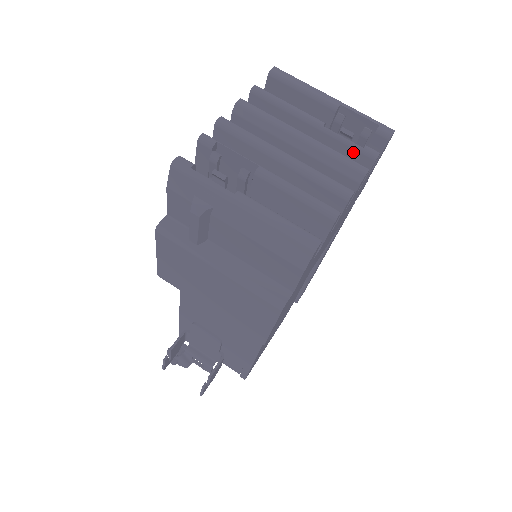
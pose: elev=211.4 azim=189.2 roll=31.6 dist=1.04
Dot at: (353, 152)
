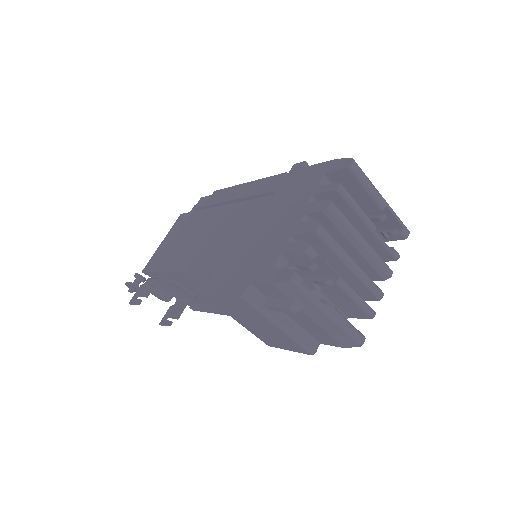
Dot at: (385, 251)
